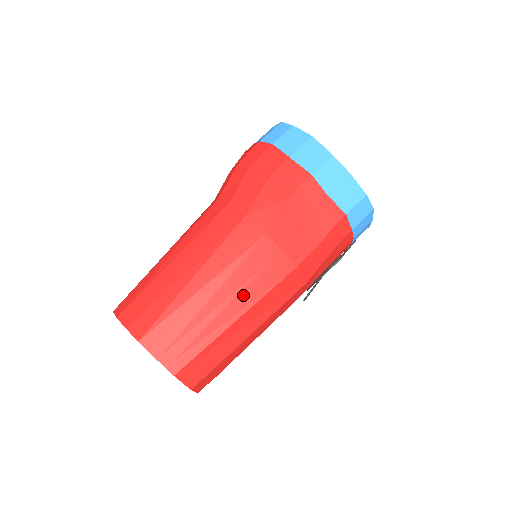
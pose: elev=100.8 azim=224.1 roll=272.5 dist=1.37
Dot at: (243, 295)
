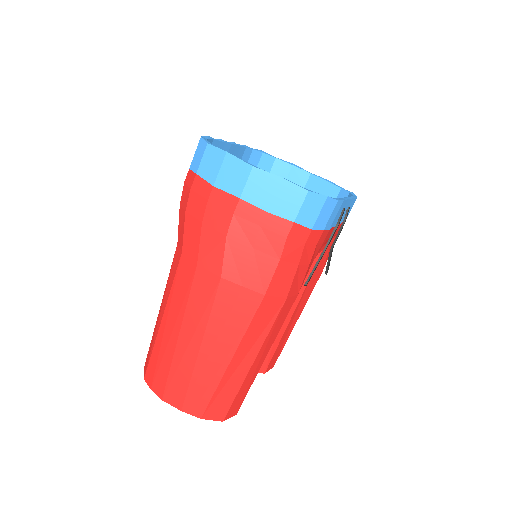
Dot at: (226, 338)
